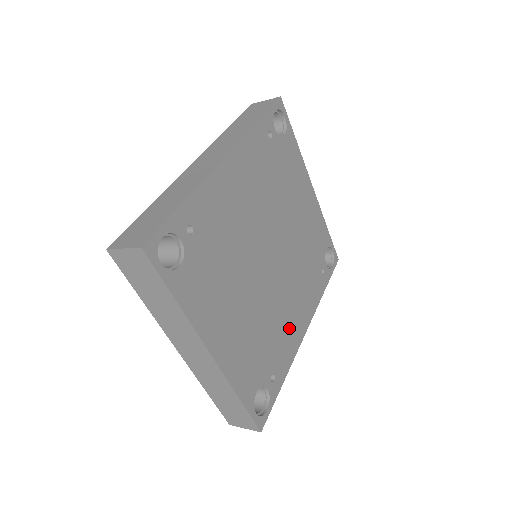
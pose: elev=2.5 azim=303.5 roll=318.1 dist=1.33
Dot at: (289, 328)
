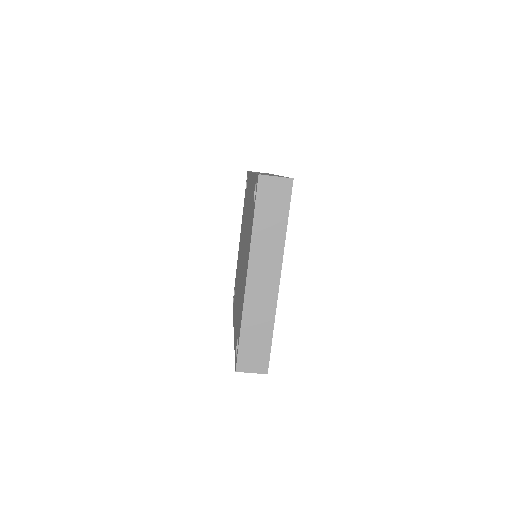
Dot at: occluded
